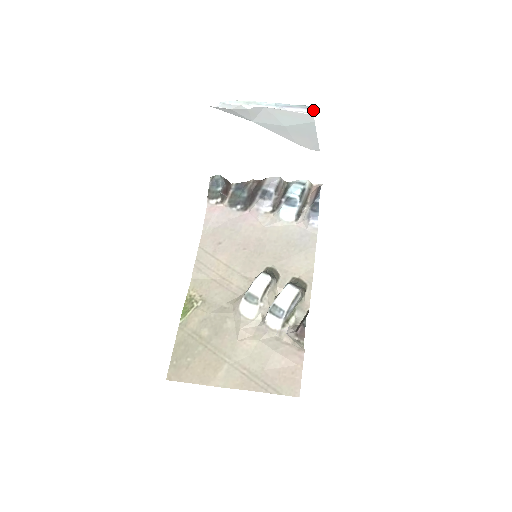
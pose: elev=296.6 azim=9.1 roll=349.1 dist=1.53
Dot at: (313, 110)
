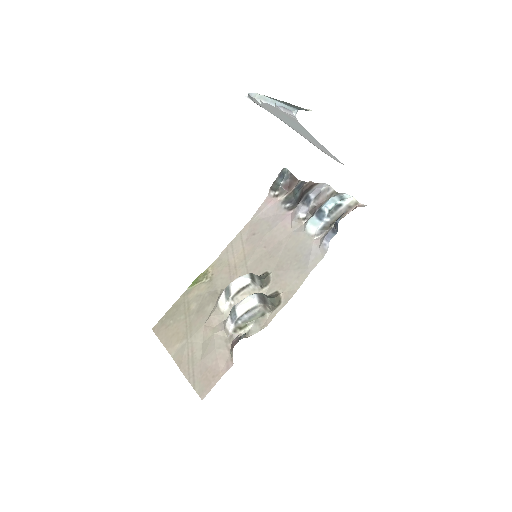
Dot at: occluded
